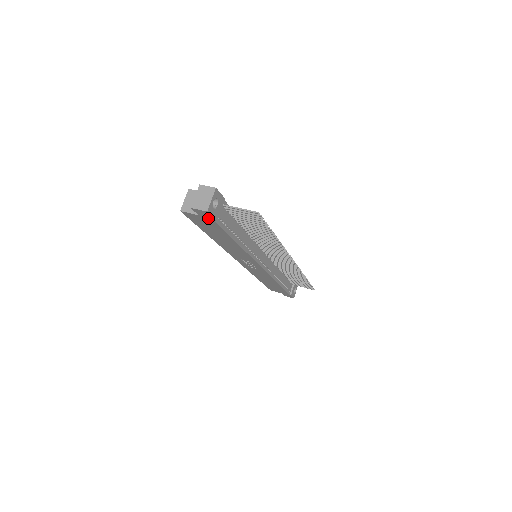
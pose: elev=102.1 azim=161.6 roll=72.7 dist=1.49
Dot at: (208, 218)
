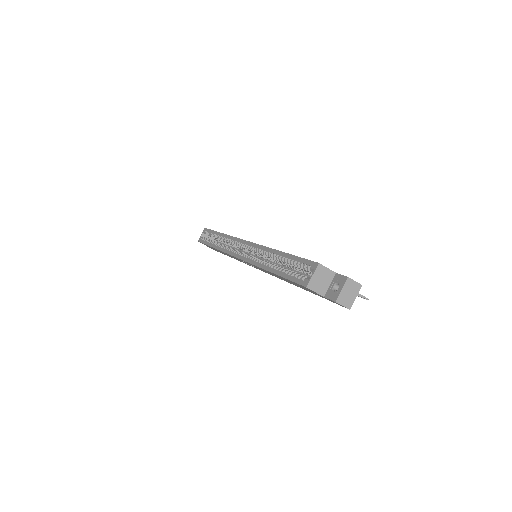
Dot at: (330, 300)
